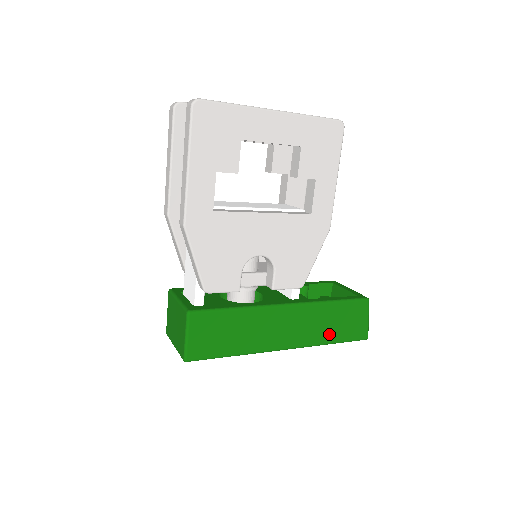
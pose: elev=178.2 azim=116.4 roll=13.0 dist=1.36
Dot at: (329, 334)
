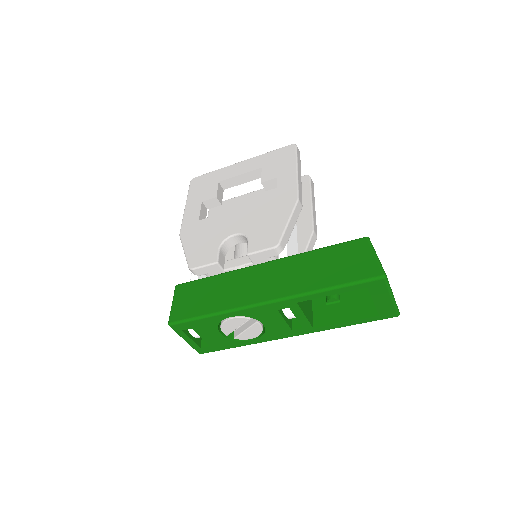
Dot at: (320, 279)
